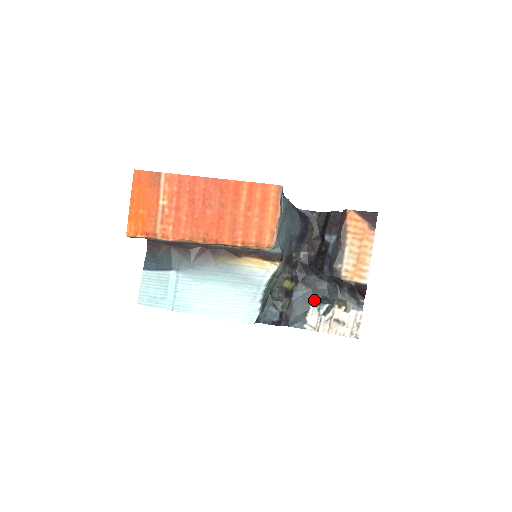
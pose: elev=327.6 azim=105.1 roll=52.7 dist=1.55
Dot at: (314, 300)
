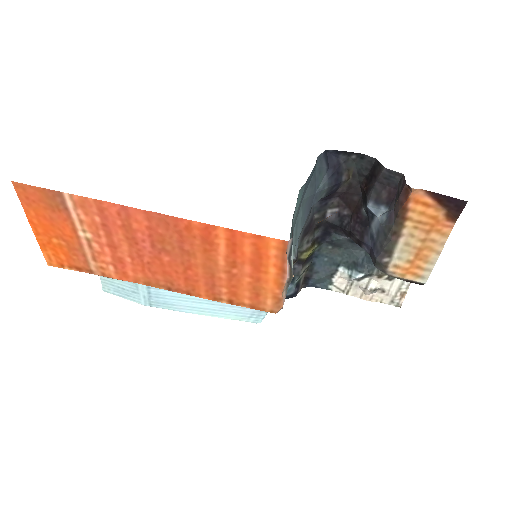
Dot at: (344, 262)
